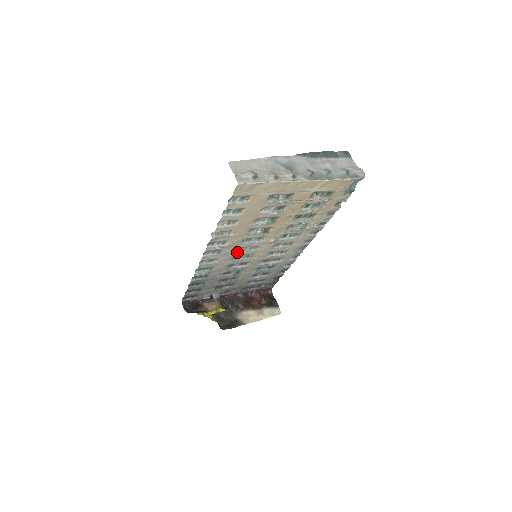
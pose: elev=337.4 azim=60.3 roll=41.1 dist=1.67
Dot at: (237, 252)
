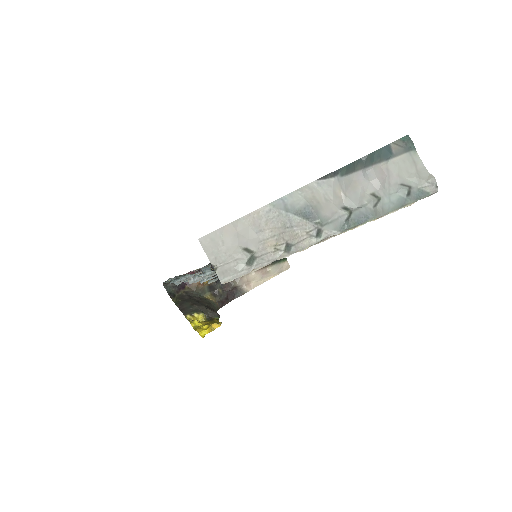
Dot at: occluded
